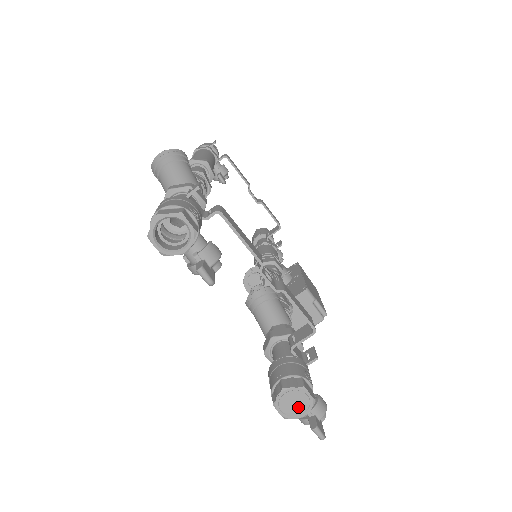
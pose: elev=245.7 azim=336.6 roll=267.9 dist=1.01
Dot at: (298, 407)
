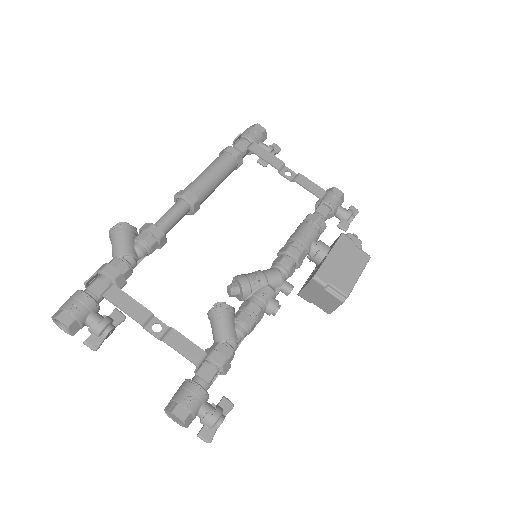
Dot at: (179, 421)
